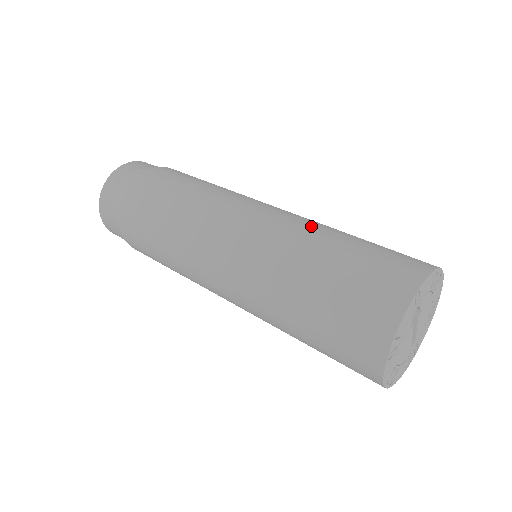
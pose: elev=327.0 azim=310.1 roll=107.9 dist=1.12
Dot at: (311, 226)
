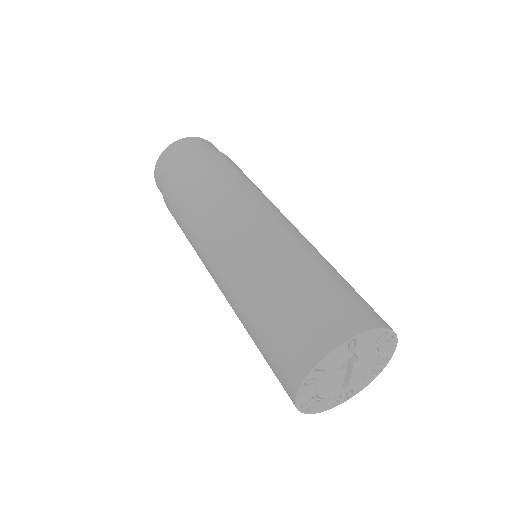
Dot at: (303, 248)
